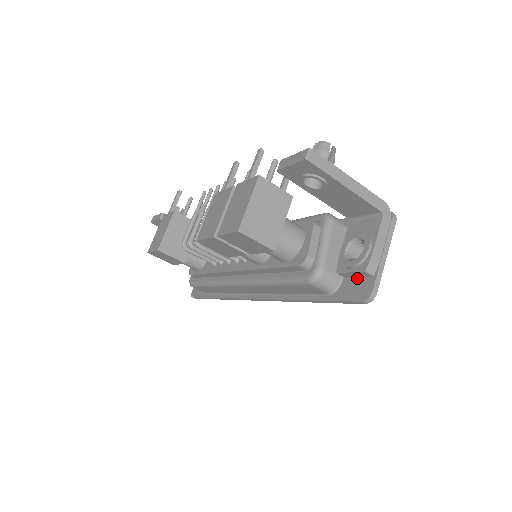
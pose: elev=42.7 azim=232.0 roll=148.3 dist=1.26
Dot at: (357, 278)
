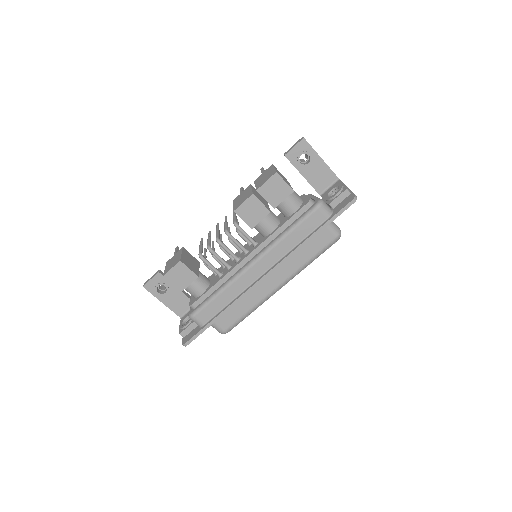
Dot at: (341, 202)
